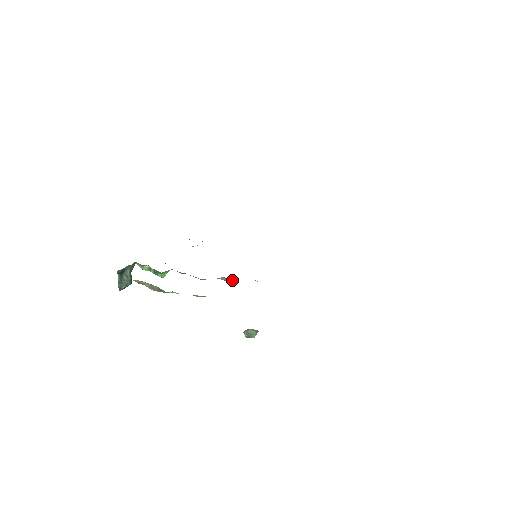
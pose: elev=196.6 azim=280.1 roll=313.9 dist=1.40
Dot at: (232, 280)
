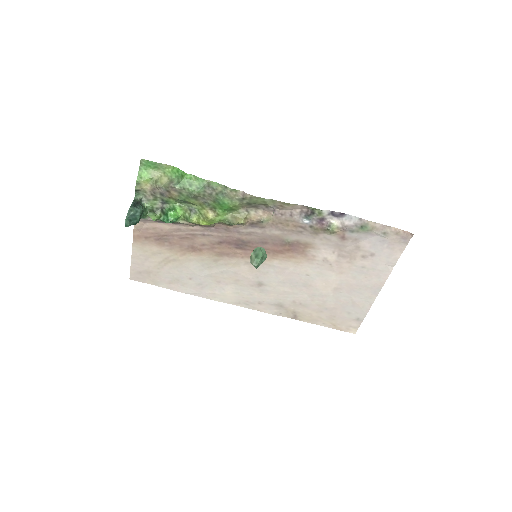
Dot at: (239, 221)
